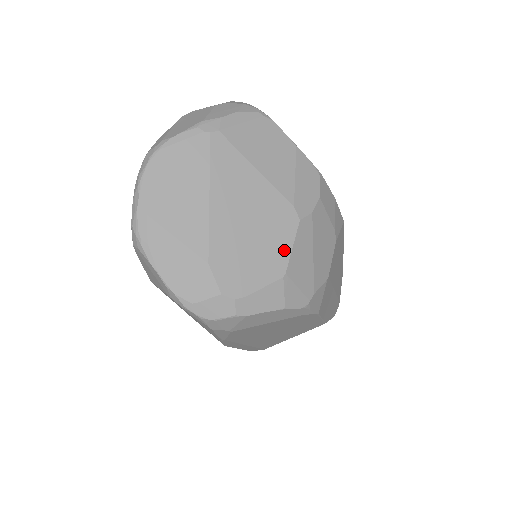
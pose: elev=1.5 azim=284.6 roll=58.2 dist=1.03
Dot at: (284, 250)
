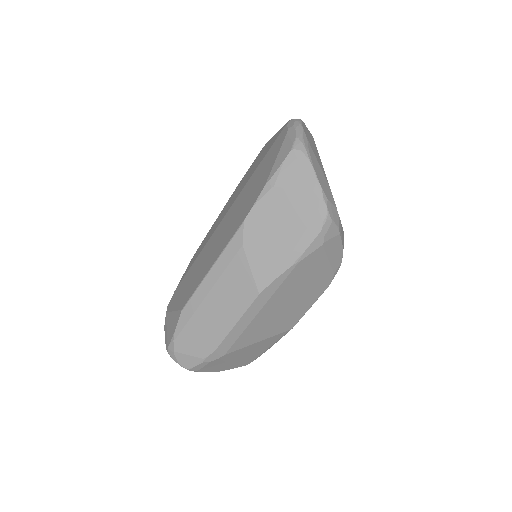
Dot at: occluded
